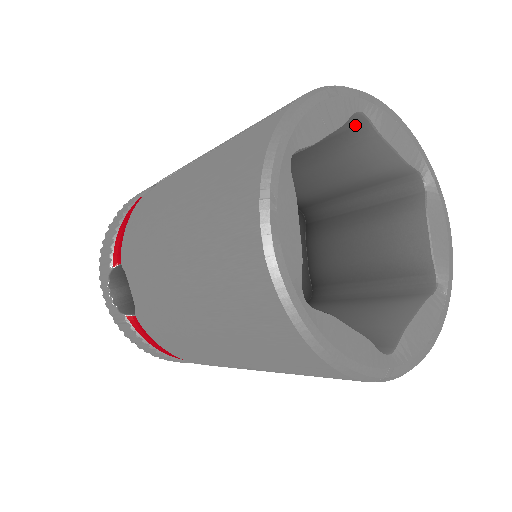
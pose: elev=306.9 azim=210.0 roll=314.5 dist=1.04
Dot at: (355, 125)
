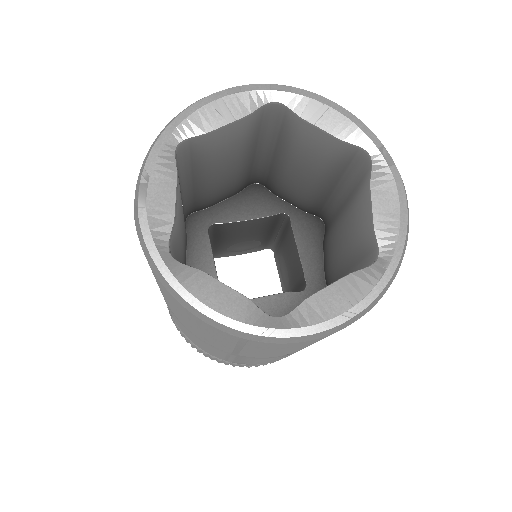
Dot at: (283, 116)
